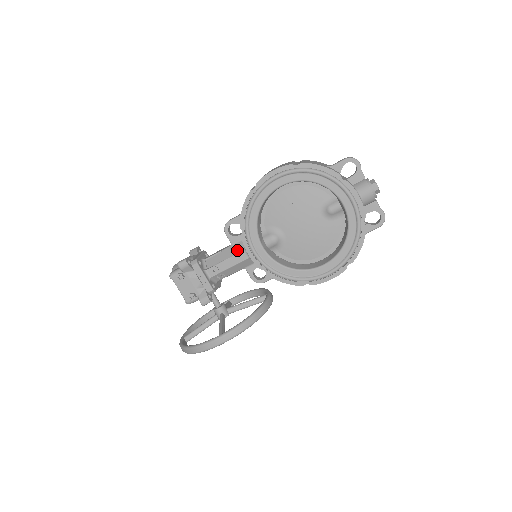
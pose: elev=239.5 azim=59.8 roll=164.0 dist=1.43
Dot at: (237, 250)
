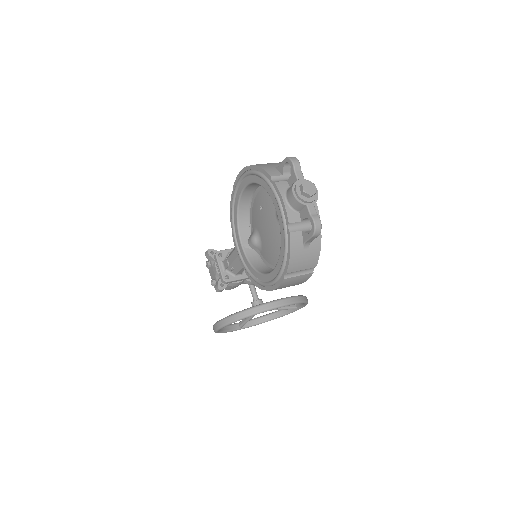
Dot at: occluded
